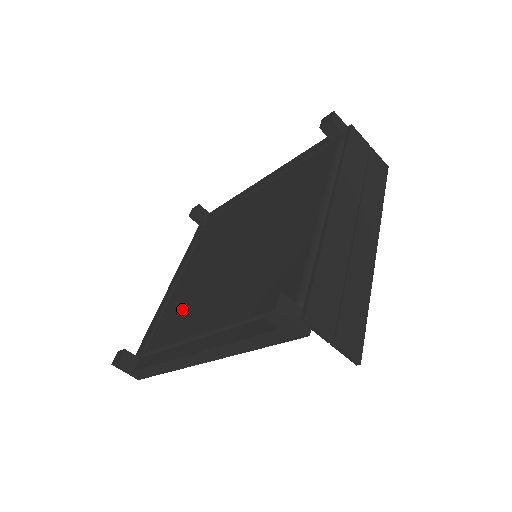
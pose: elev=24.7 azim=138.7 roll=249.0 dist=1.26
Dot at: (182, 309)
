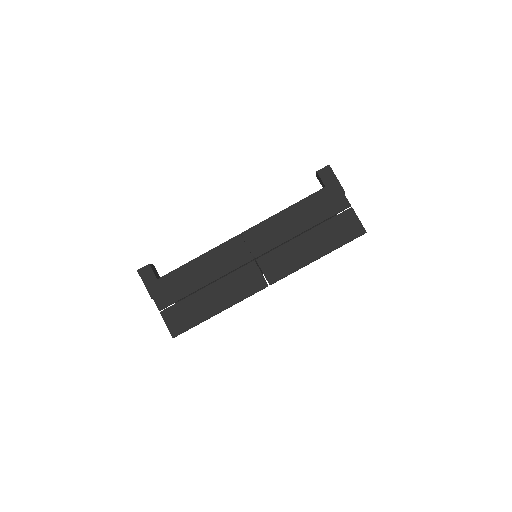
Dot at: occluded
